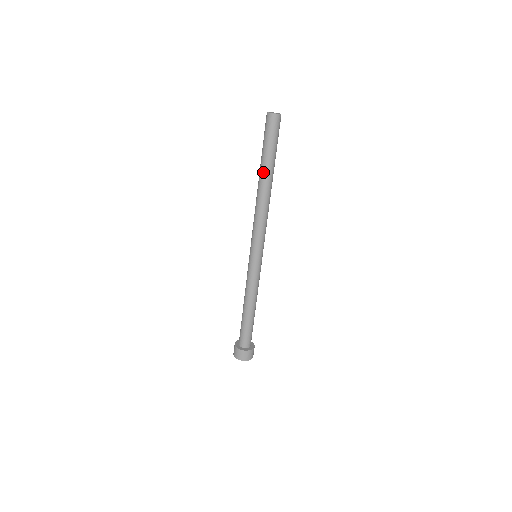
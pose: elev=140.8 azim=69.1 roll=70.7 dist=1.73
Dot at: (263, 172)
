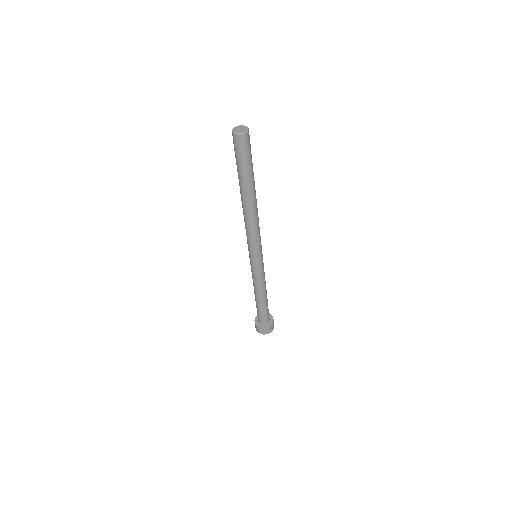
Dot at: (242, 189)
